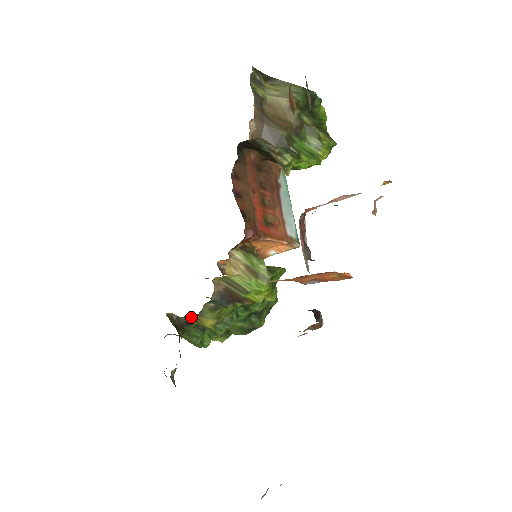
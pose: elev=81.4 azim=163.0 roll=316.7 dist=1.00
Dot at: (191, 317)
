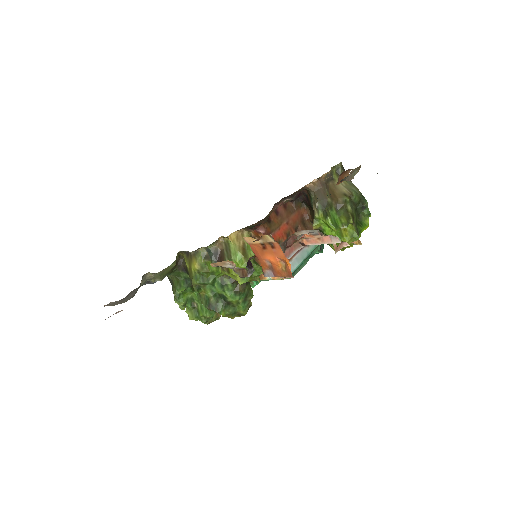
Dot at: (190, 256)
